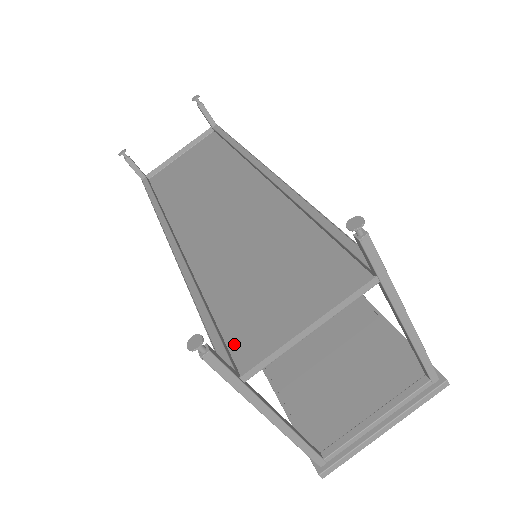
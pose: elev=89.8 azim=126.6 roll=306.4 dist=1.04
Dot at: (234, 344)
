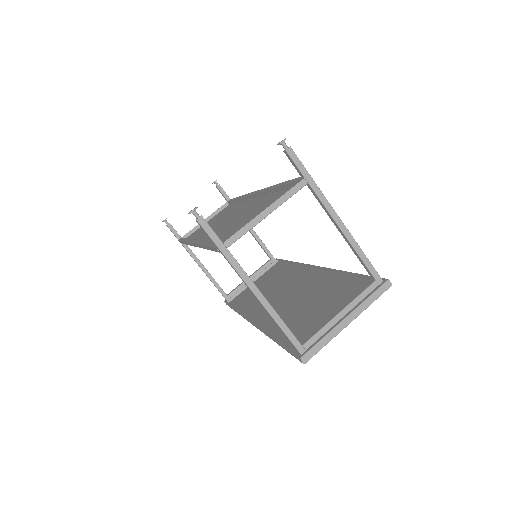
Dot at: occluded
